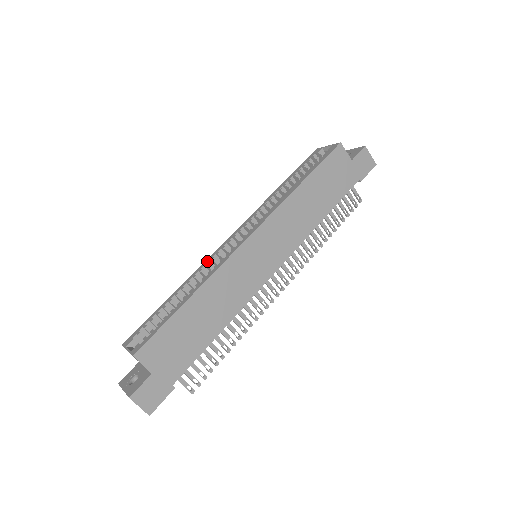
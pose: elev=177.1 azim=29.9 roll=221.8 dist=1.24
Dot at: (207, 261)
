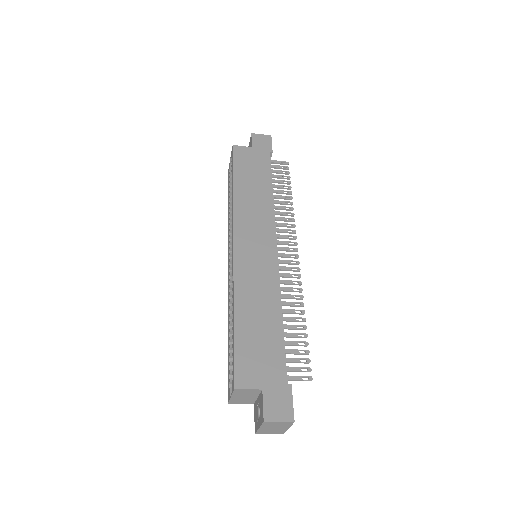
Dot at: (228, 293)
